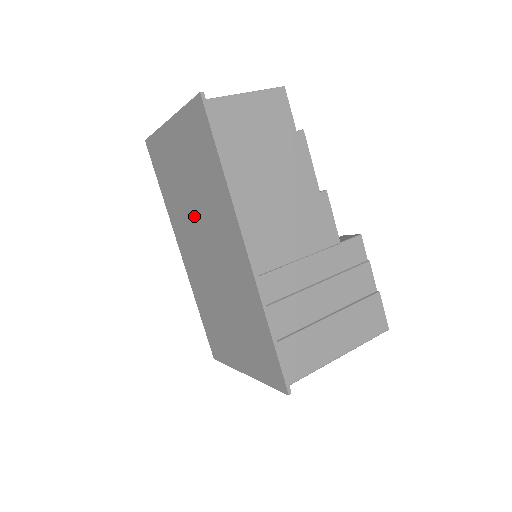
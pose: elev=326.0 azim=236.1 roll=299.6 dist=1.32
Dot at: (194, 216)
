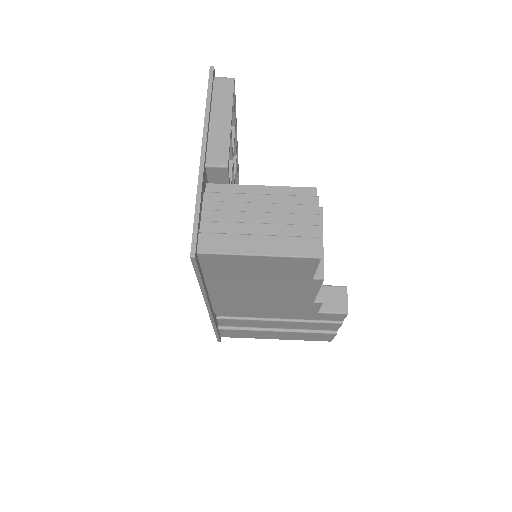
Dot at: occluded
